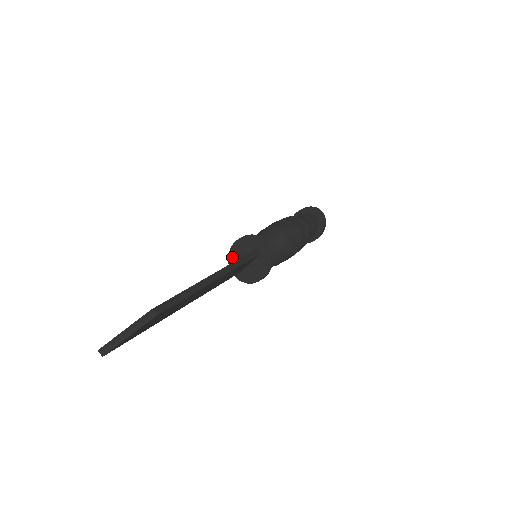
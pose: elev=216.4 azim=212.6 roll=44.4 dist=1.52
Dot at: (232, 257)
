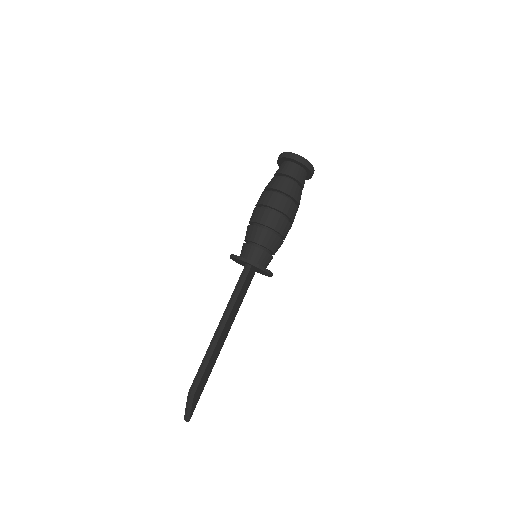
Dot at: (241, 264)
